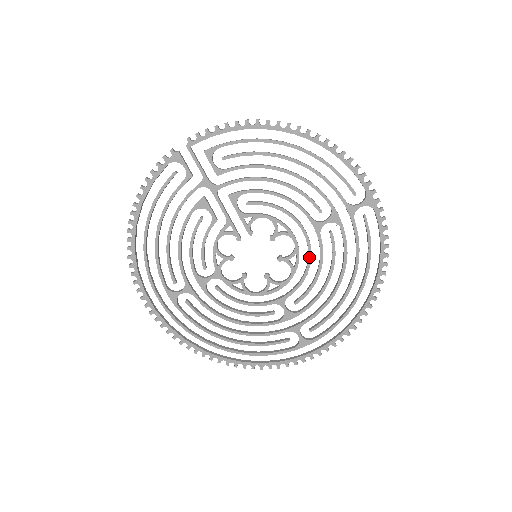
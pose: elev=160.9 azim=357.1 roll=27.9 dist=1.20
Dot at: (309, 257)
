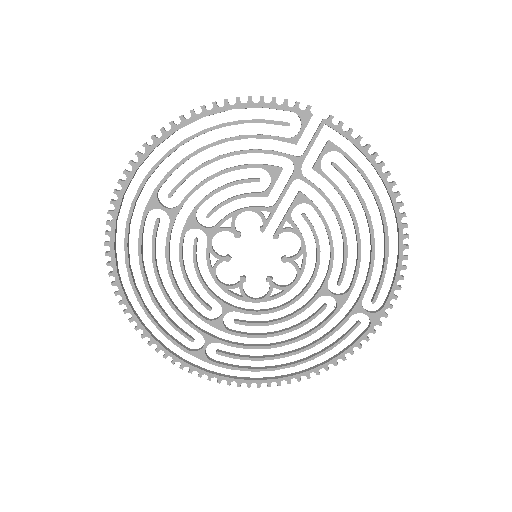
Dot at: (289, 303)
